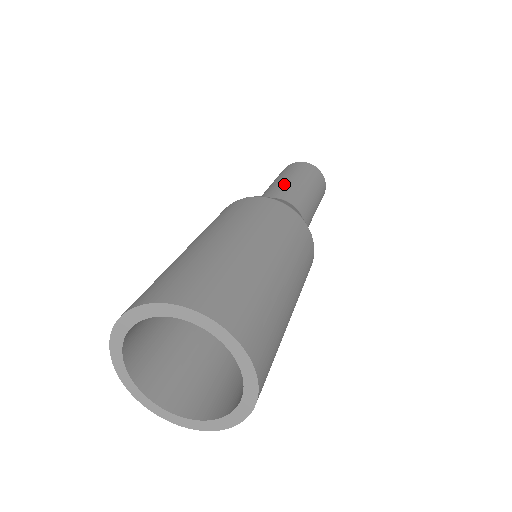
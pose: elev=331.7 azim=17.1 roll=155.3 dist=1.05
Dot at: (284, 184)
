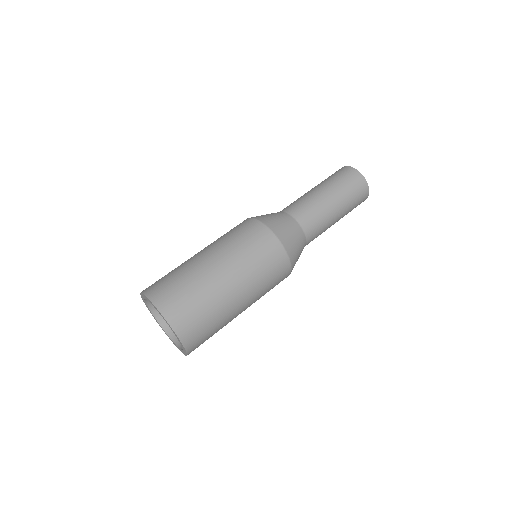
Dot at: (316, 202)
